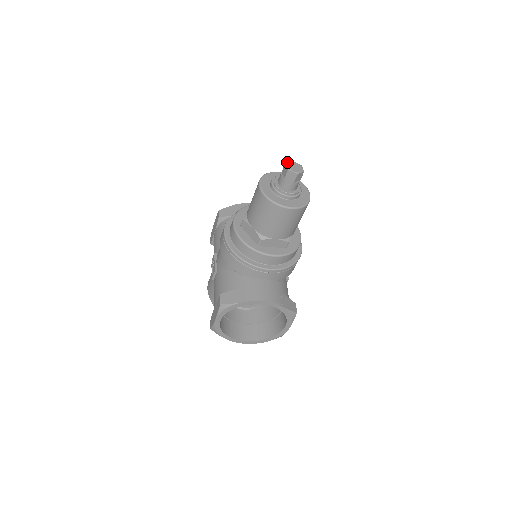
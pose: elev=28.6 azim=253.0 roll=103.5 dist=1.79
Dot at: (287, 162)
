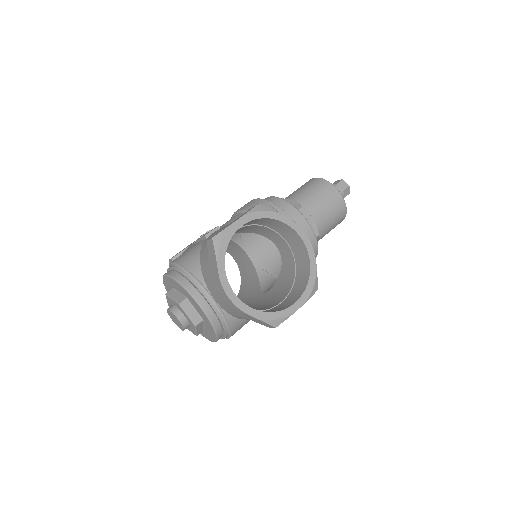
Dot at: occluded
